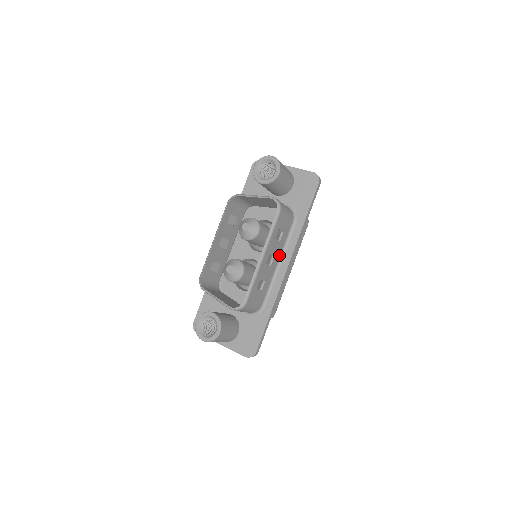
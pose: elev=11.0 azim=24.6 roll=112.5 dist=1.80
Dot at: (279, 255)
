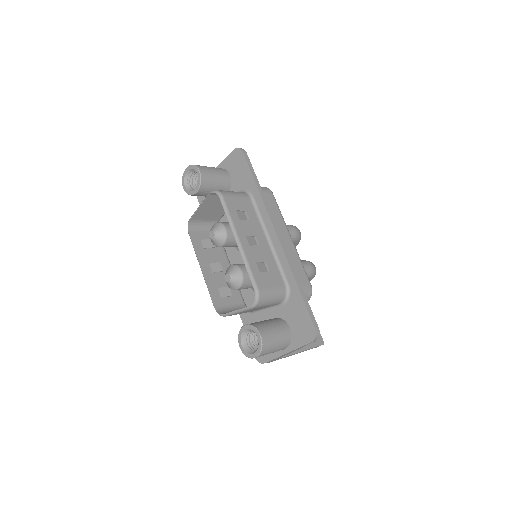
Dot at: (262, 233)
